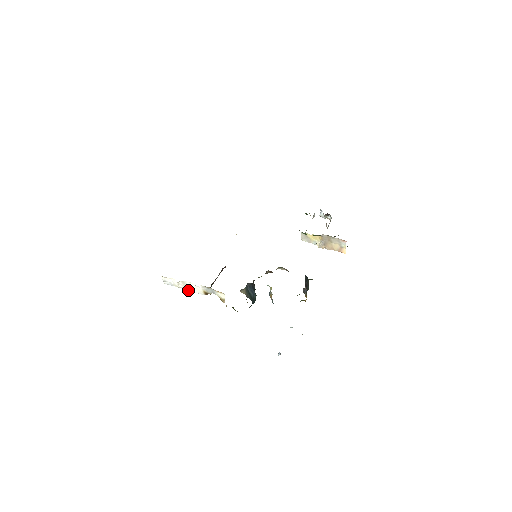
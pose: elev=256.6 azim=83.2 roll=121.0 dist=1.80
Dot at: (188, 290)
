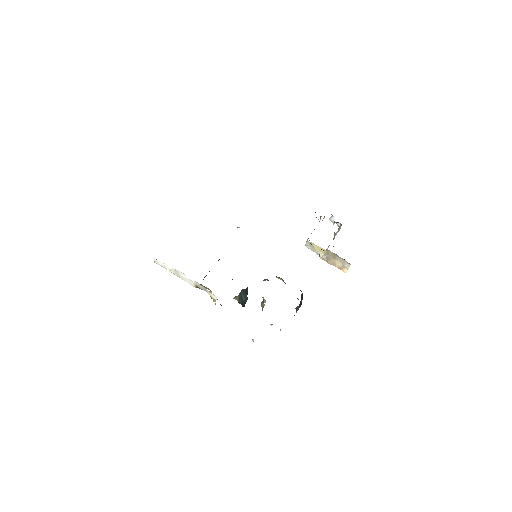
Dot at: (179, 277)
